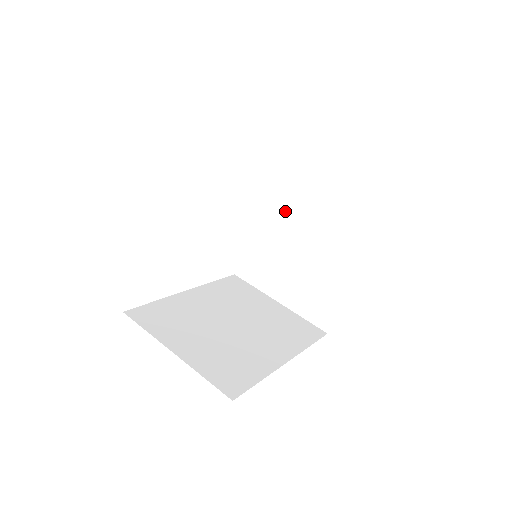
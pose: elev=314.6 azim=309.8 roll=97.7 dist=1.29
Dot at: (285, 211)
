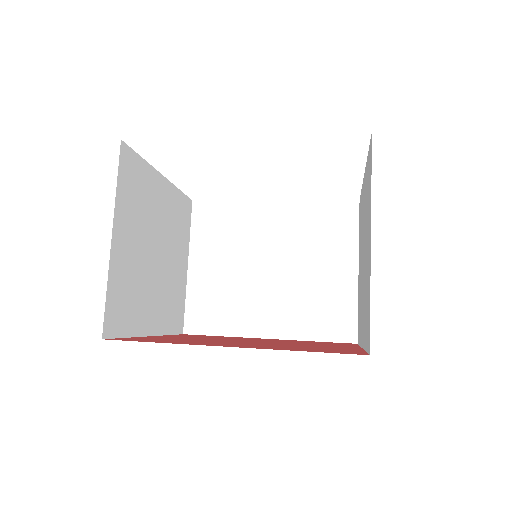
Dot at: (365, 212)
